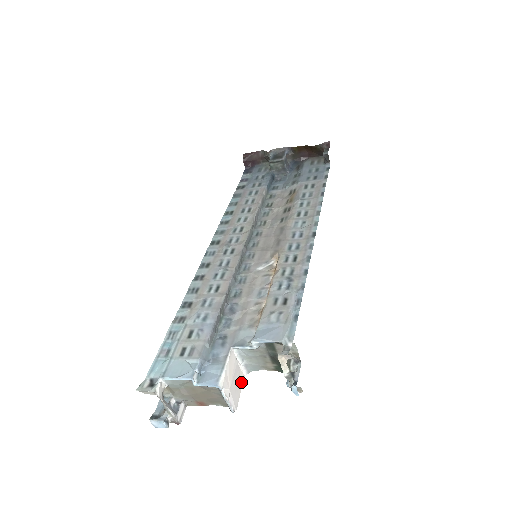
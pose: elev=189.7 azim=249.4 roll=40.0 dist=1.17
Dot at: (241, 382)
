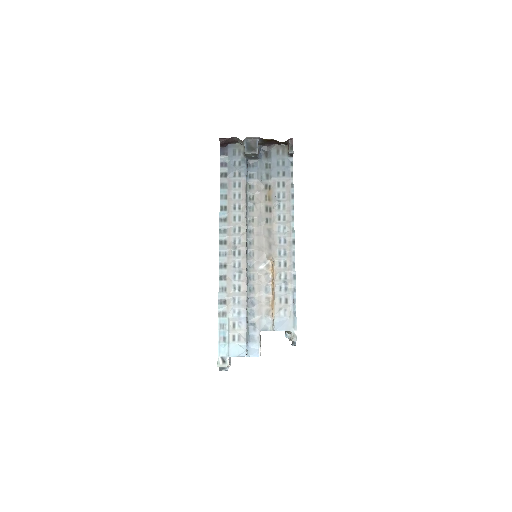
Dot at: occluded
